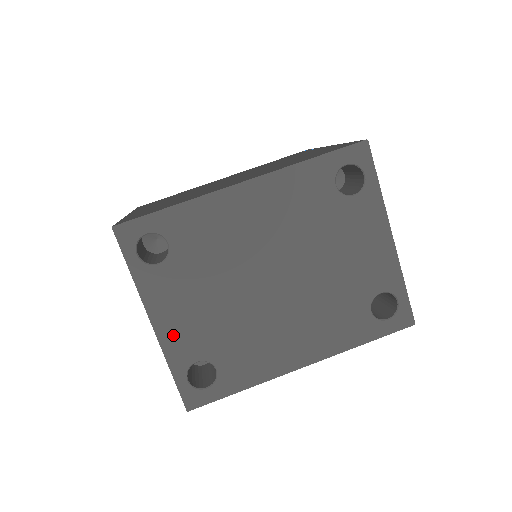
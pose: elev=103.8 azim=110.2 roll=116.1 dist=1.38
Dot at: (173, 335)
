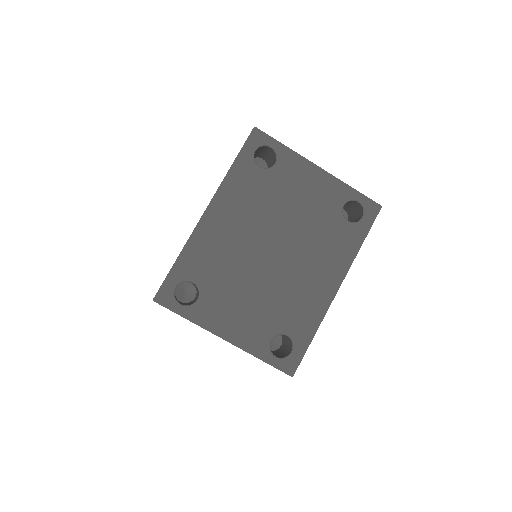
Dot at: (243, 336)
